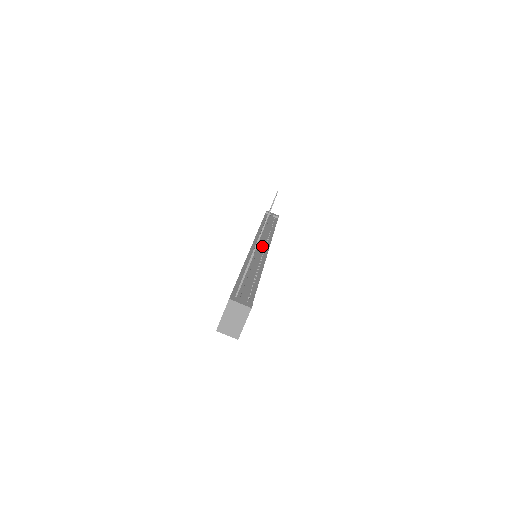
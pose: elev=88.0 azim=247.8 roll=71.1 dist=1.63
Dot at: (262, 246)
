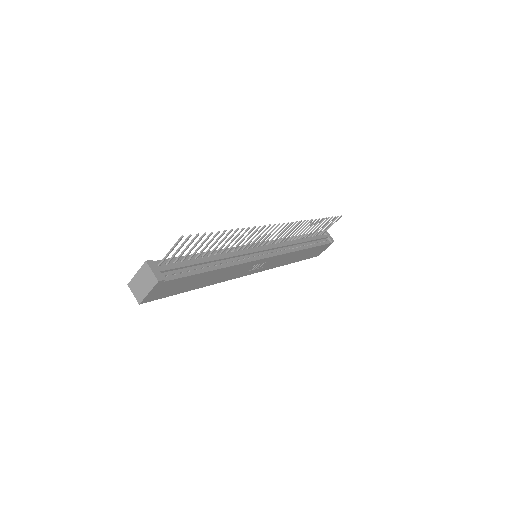
Dot at: (265, 249)
